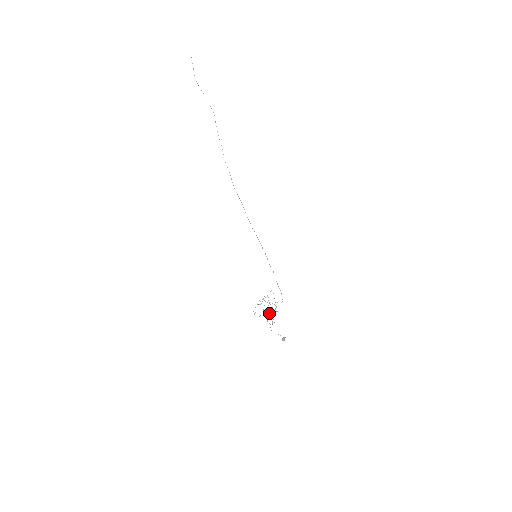
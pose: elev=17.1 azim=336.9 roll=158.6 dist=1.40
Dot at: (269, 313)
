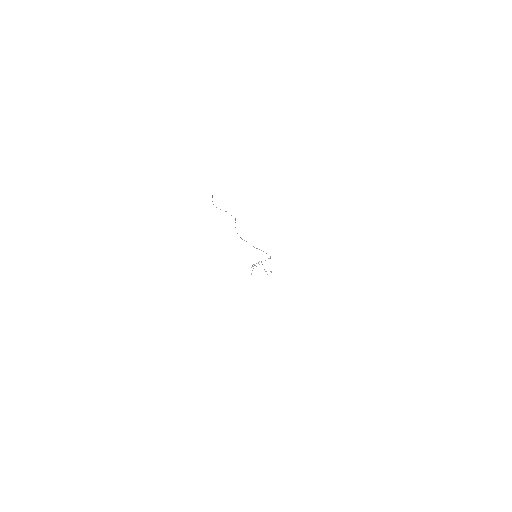
Dot at: (265, 271)
